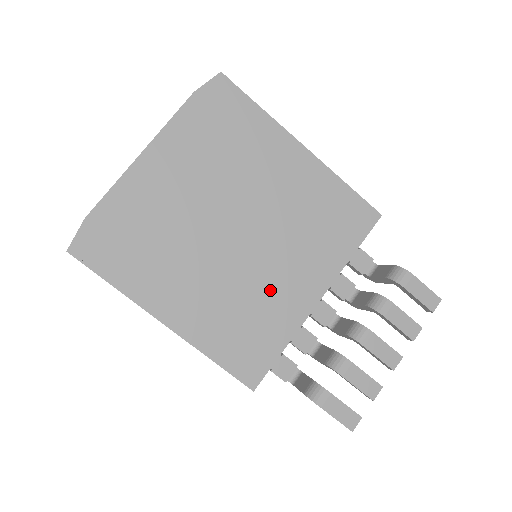
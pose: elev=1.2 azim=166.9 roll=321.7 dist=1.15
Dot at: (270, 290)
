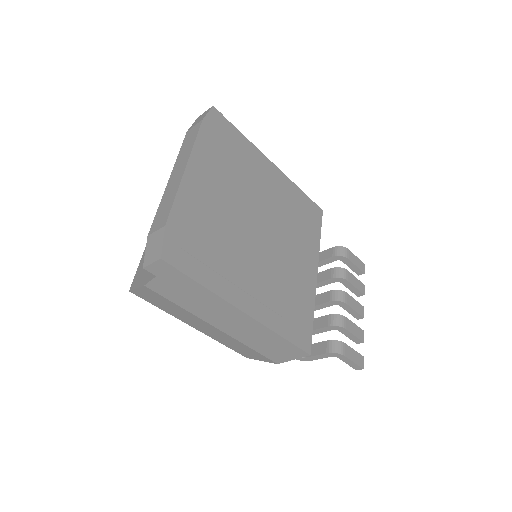
Dot at: (292, 272)
